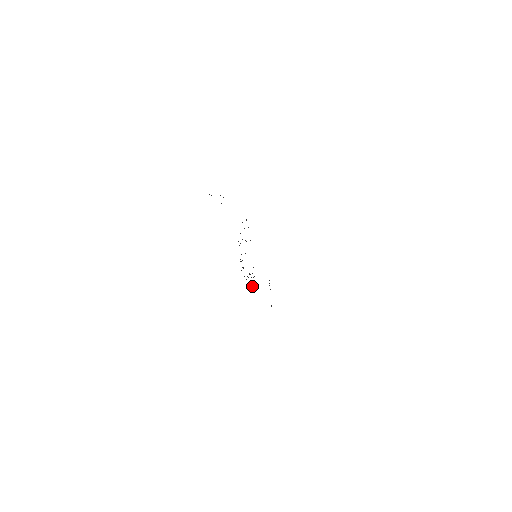
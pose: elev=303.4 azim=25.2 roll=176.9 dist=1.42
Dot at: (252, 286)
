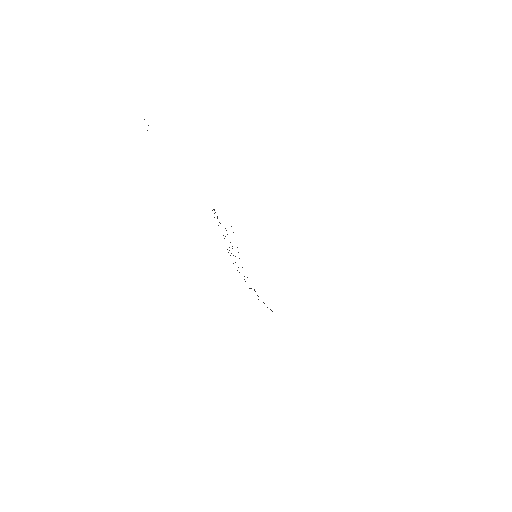
Dot at: (258, 299)
